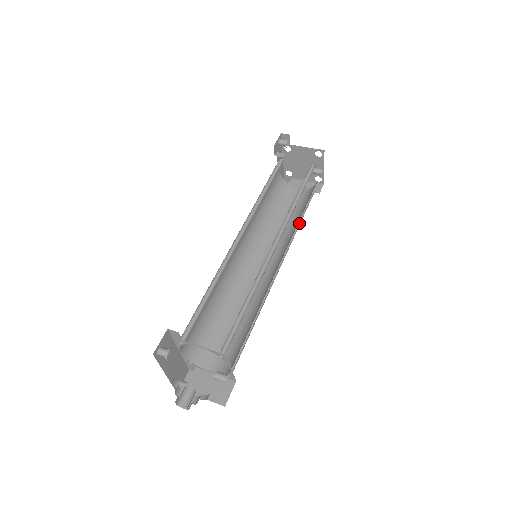
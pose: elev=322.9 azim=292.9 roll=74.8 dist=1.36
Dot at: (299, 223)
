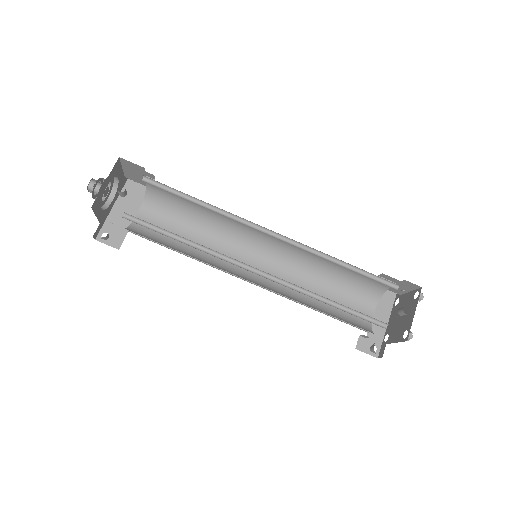
Dot at: (329, 304)
